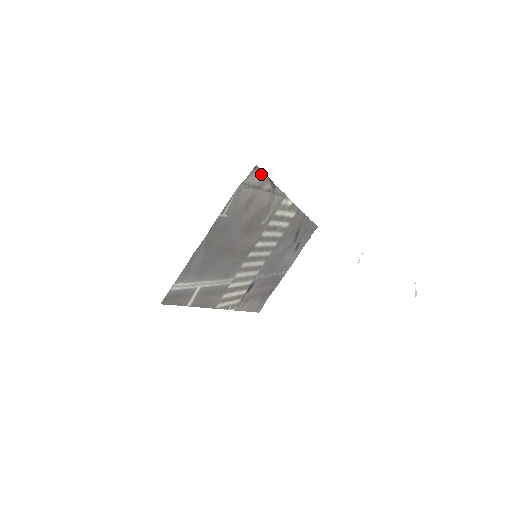
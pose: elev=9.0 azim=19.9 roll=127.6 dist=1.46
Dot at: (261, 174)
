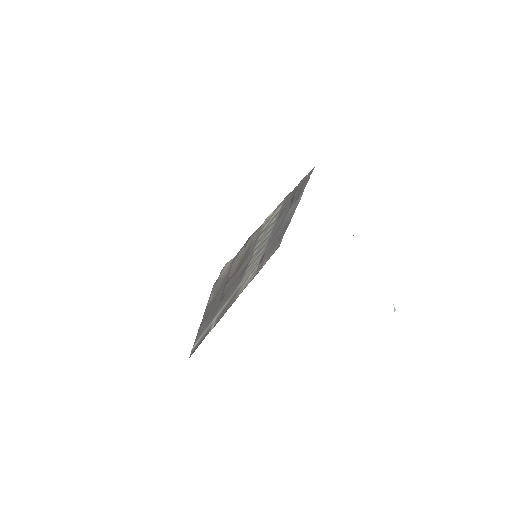
Dot at: (230, 261)
